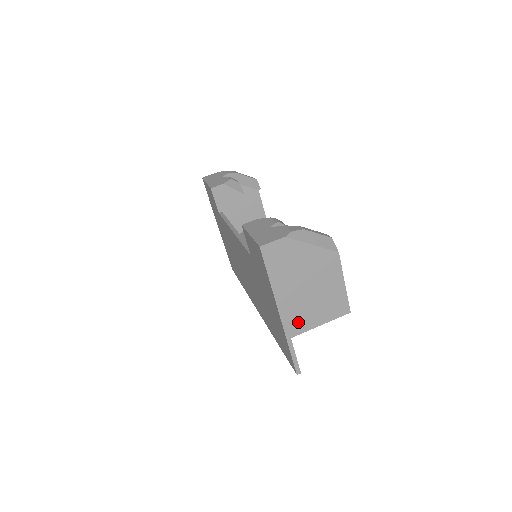
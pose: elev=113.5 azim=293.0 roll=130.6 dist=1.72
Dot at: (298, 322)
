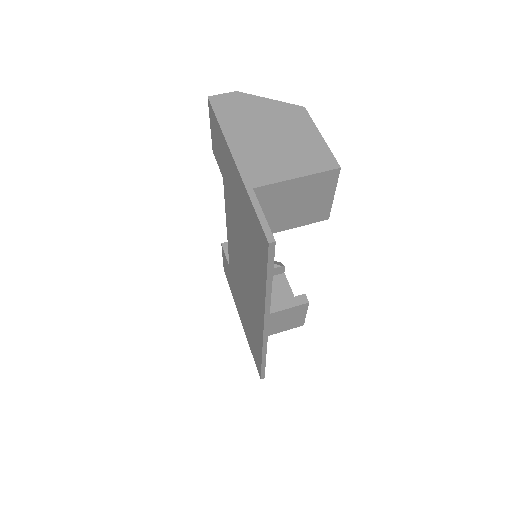
Dot at: (261, 171)
